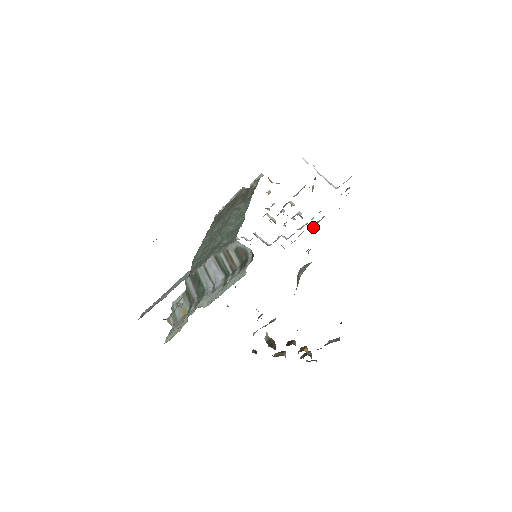
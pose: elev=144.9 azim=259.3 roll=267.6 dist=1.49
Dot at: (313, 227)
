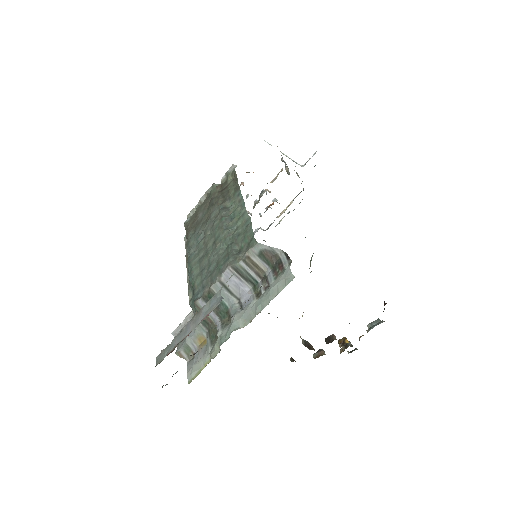
Dot at: occluded
